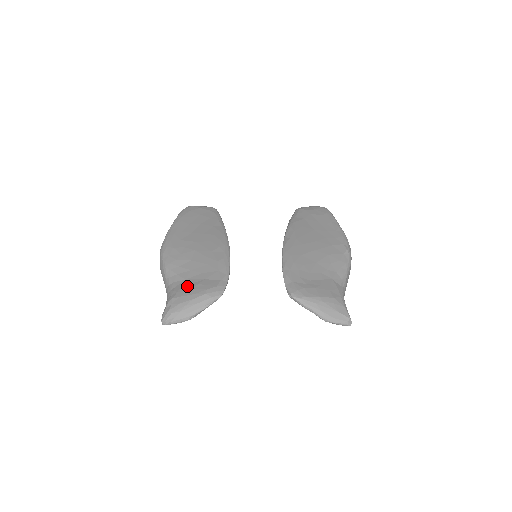
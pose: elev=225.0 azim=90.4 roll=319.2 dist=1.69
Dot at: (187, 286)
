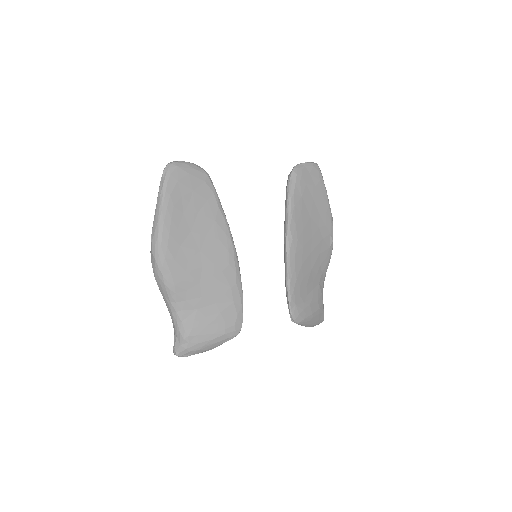
Dot at: (202, 321)
